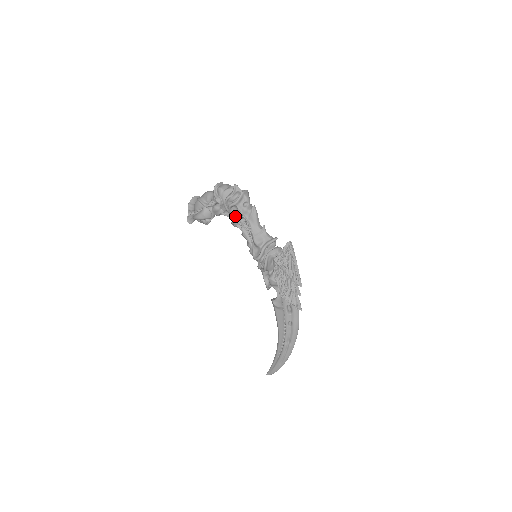
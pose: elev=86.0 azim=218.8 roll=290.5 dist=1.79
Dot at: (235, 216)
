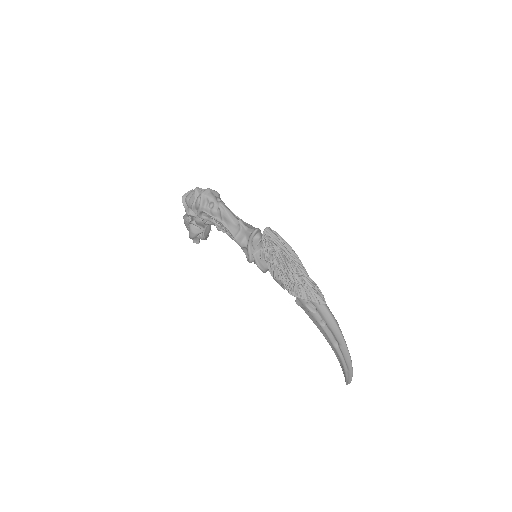
Dot at: occluded
